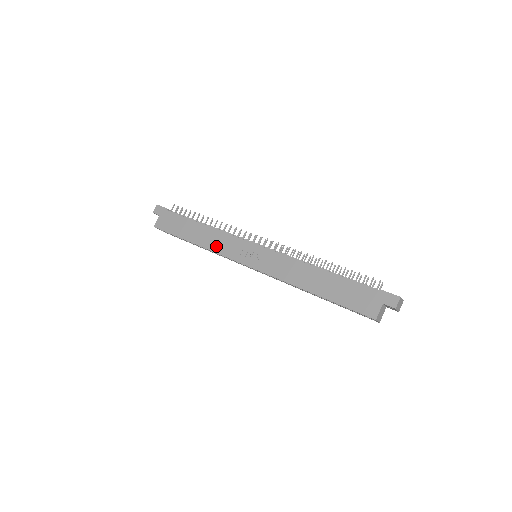
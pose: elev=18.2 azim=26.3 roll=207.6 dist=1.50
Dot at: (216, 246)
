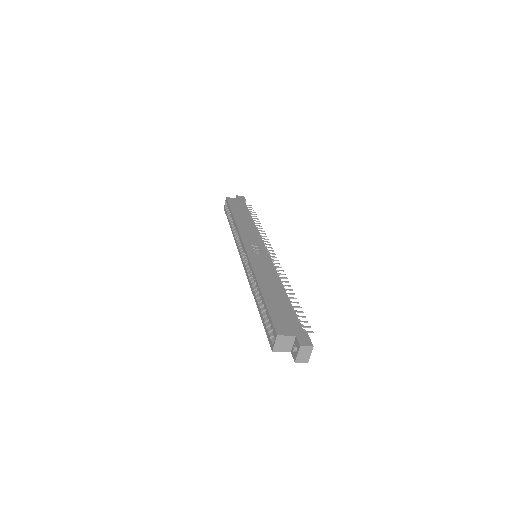
Dot at: (244, 229)
